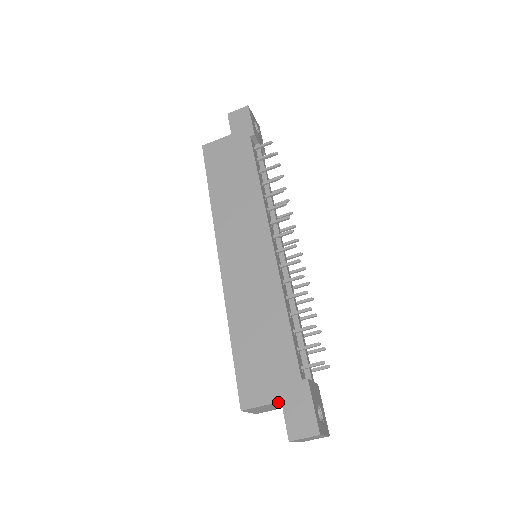
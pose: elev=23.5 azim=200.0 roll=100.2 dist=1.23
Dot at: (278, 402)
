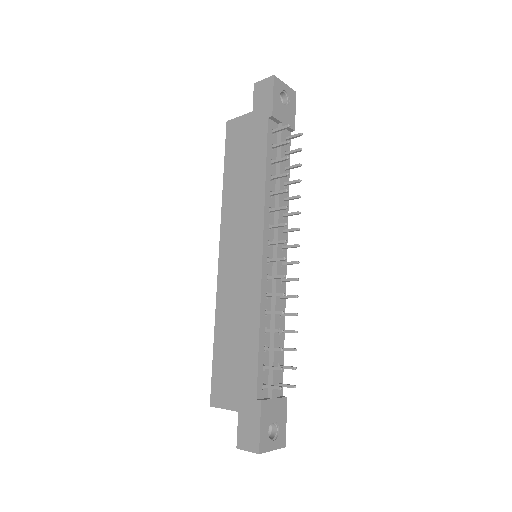
Dot at: (237, 411)
